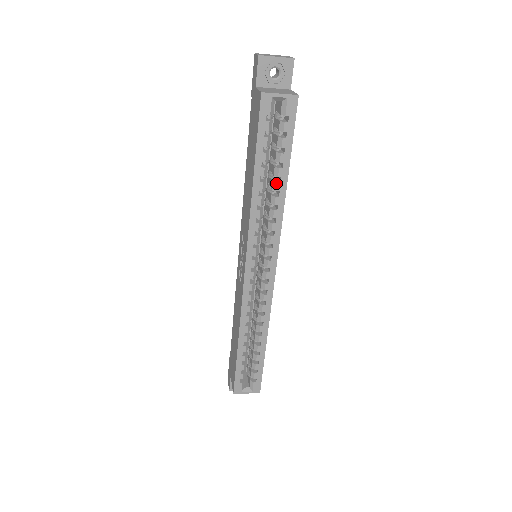
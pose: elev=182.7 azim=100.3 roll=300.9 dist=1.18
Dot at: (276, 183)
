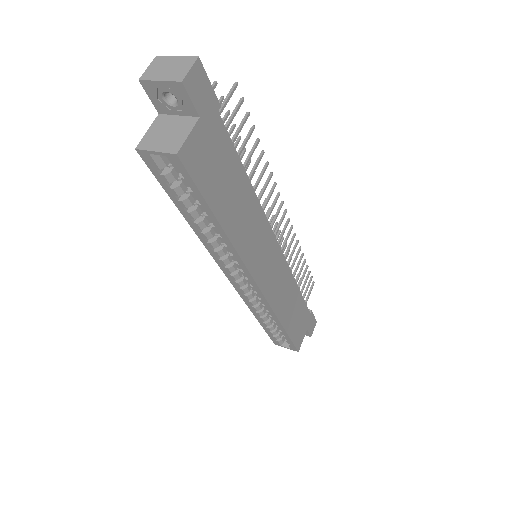
Dot at: (212, 226)
